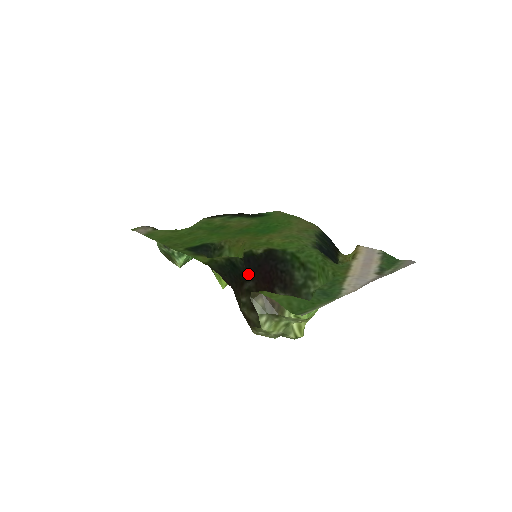
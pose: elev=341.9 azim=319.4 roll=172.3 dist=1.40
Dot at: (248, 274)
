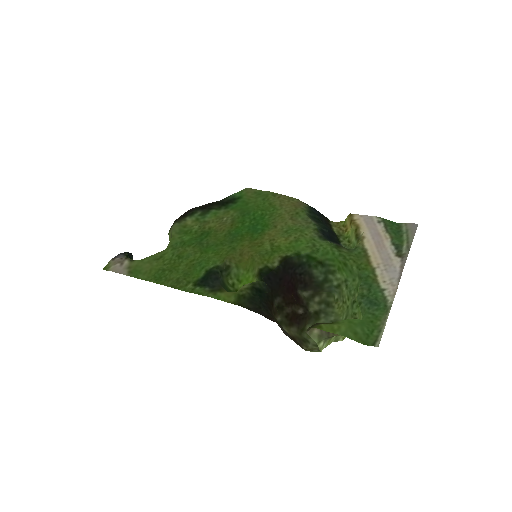
Dot at: (273, 292)
